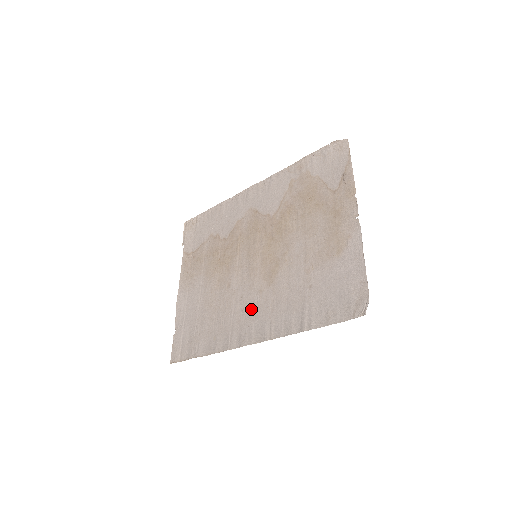
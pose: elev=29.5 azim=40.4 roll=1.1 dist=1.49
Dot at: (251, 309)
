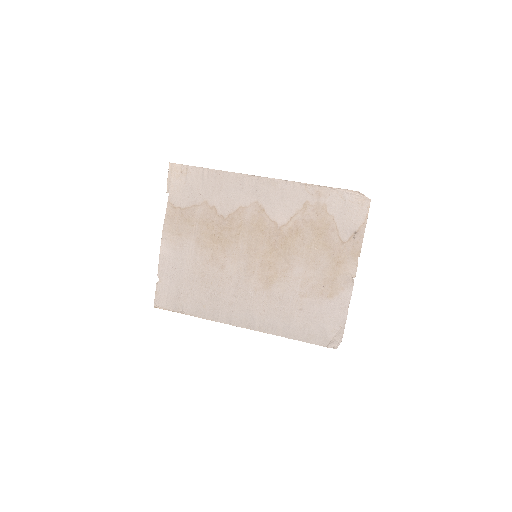
Dot at: (244, 300)
